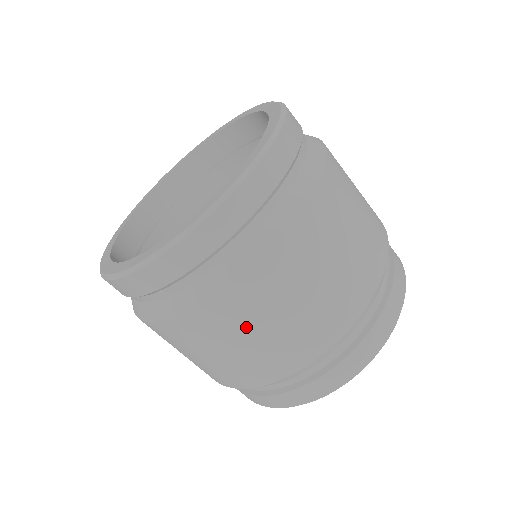
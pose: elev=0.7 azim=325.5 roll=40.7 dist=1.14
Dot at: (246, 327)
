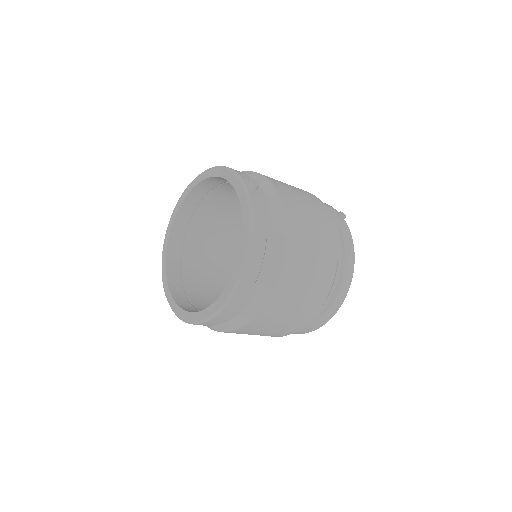
Dot at: occluded
